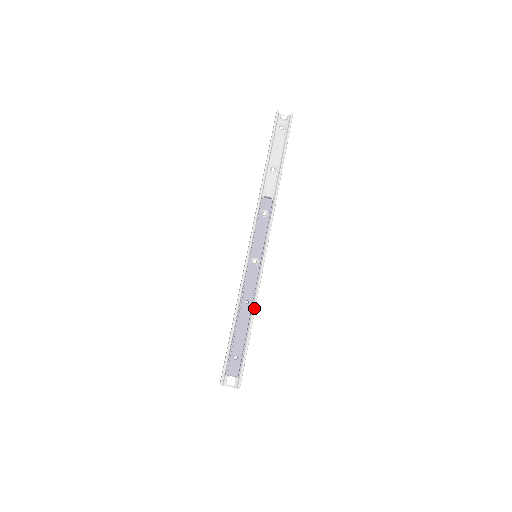
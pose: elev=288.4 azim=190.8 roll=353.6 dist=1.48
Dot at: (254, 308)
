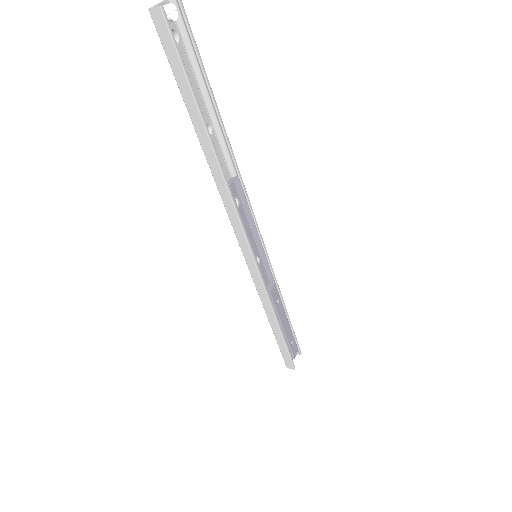
Dot at: (282, 298)
